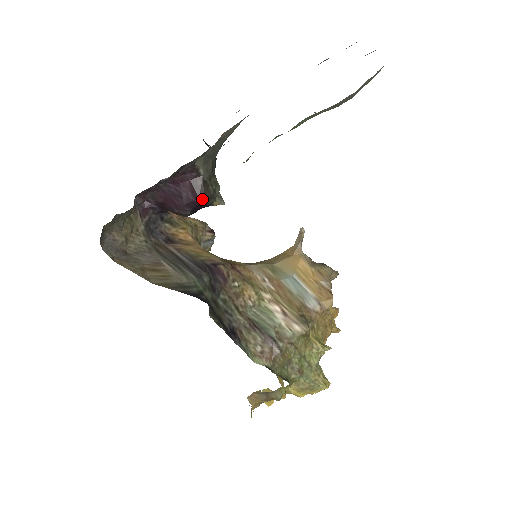
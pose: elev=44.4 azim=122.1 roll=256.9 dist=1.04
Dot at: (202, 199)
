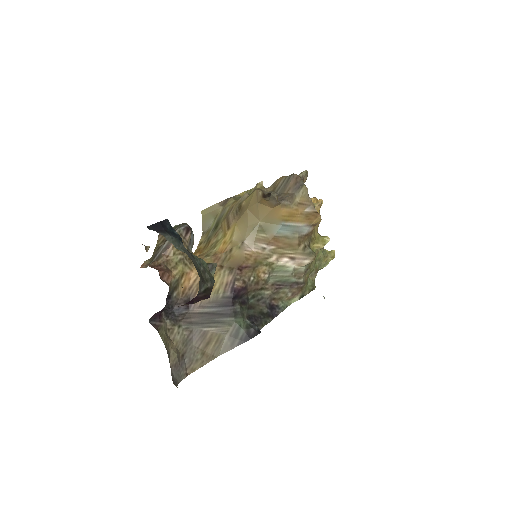
Dot at: (209, 297)
